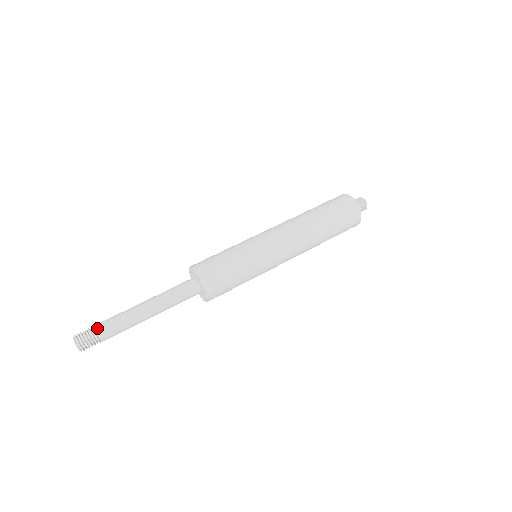
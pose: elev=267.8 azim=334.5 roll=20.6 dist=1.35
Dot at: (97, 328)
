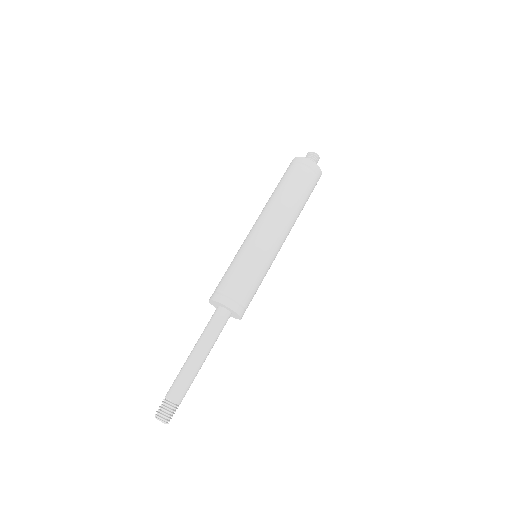
Dot at: (168, 397)
